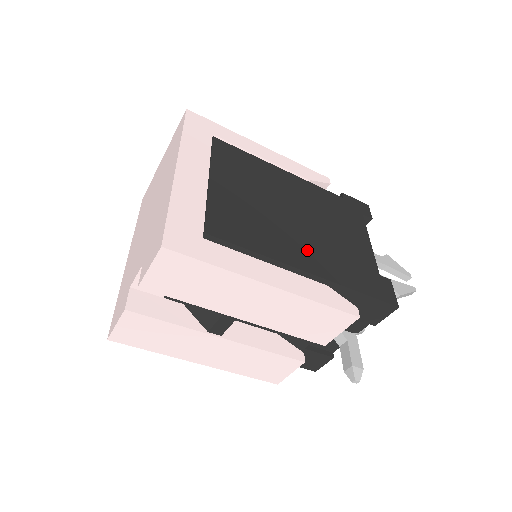
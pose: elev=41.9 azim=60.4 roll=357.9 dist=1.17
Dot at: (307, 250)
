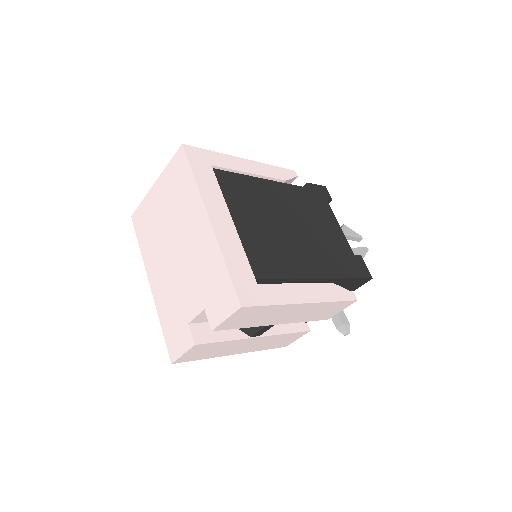
Dot at: (312, 257)
